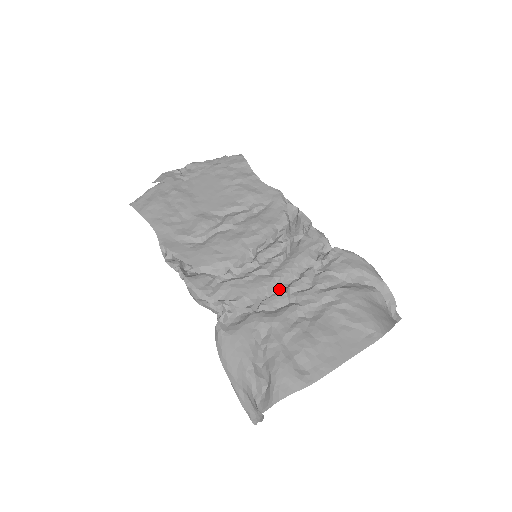
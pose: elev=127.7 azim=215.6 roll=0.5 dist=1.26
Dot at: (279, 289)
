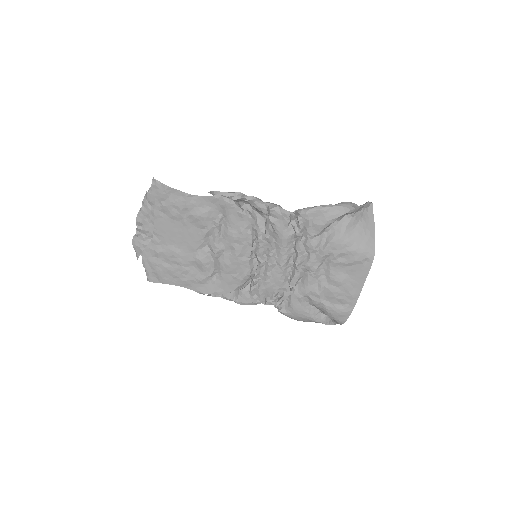
Dot at: (290, 267)
